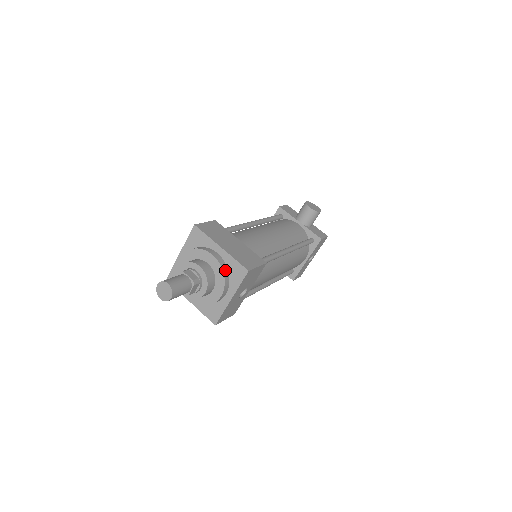
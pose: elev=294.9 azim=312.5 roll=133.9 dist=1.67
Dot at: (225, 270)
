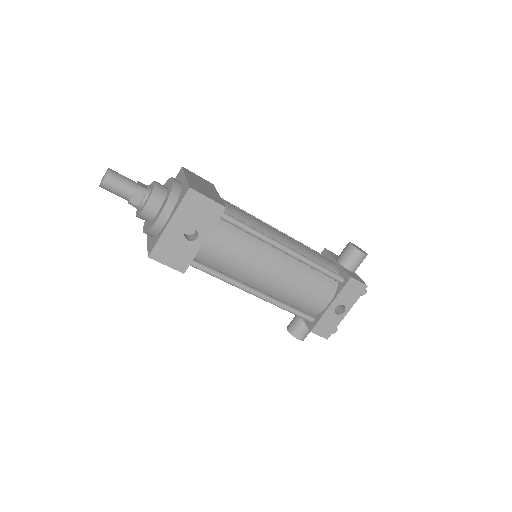
Dot at: (175, 192)
